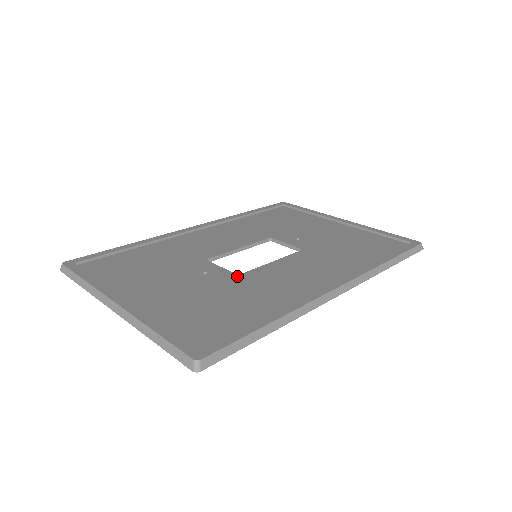
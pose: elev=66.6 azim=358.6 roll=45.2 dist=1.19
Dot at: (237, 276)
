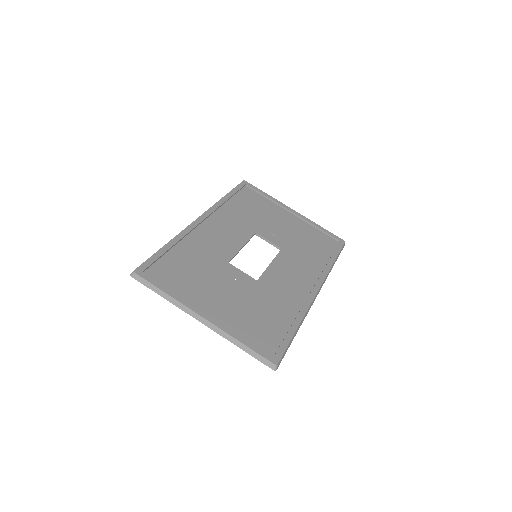
Dot at: (257, 282)
